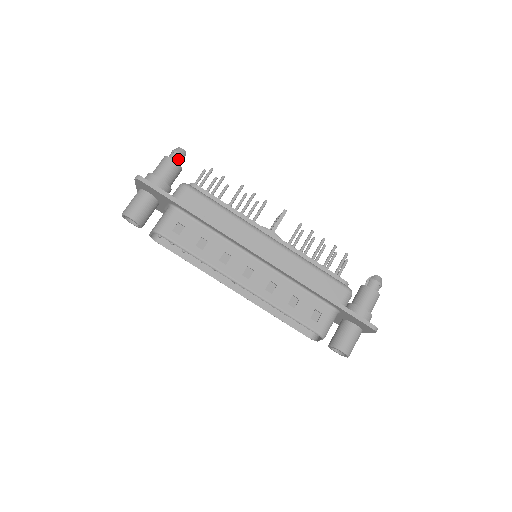
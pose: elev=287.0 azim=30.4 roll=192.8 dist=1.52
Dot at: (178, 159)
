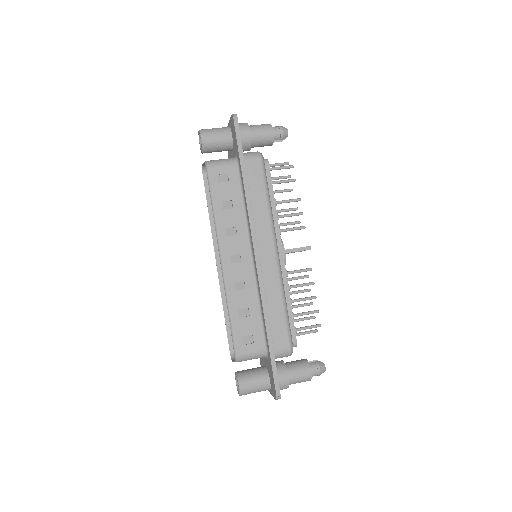
Dot at: (277, 135)
